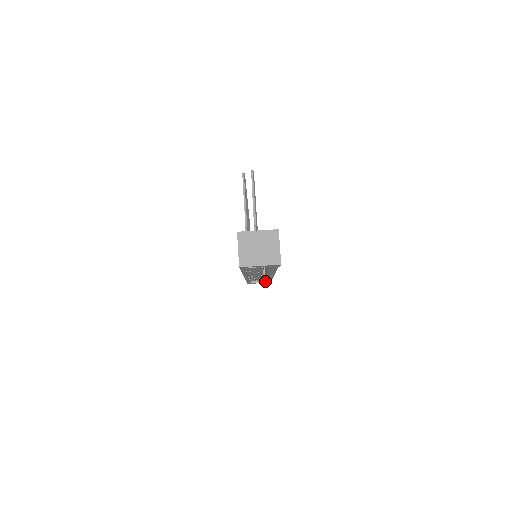
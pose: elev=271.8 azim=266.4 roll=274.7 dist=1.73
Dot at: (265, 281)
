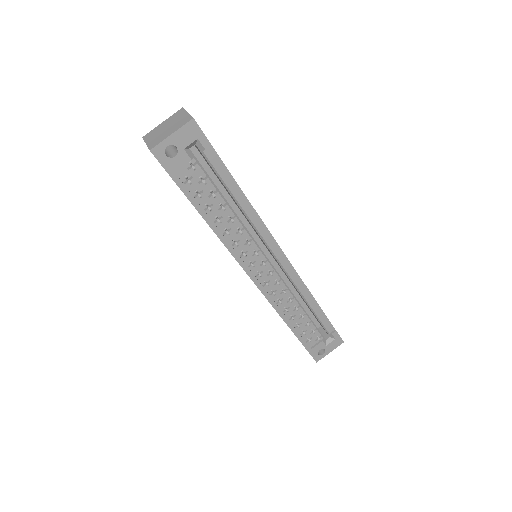
Dot at: (331, 339)
